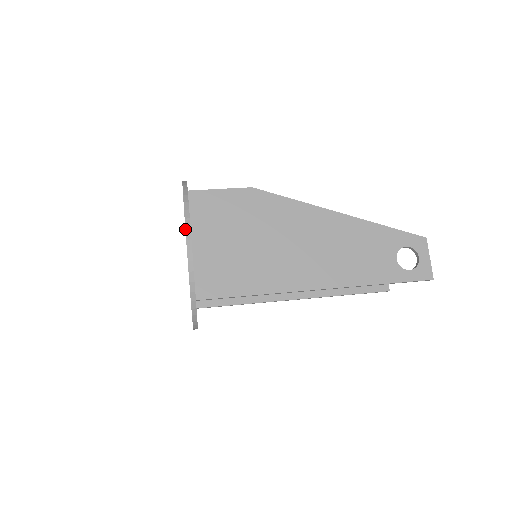
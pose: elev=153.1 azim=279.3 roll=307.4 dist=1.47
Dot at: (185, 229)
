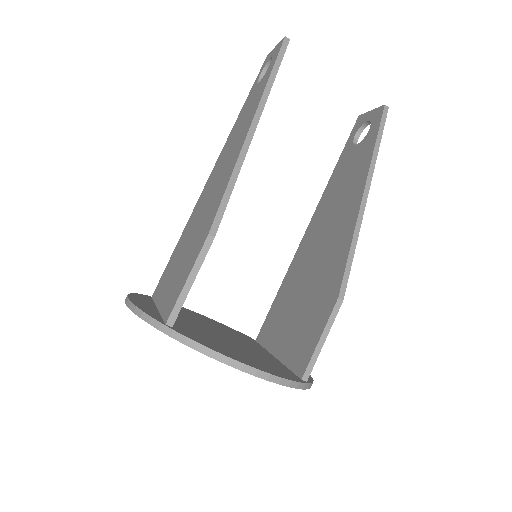
Dot at: occluded
